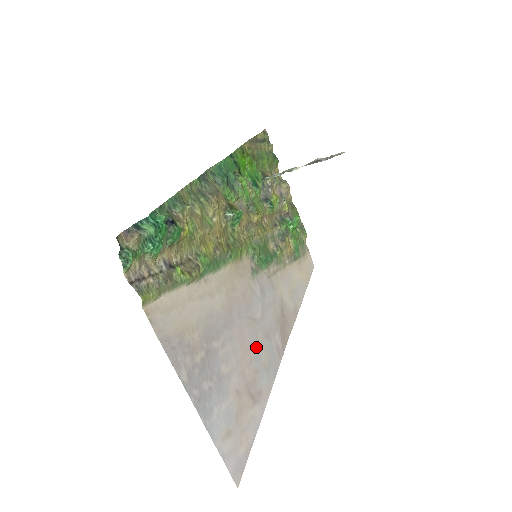
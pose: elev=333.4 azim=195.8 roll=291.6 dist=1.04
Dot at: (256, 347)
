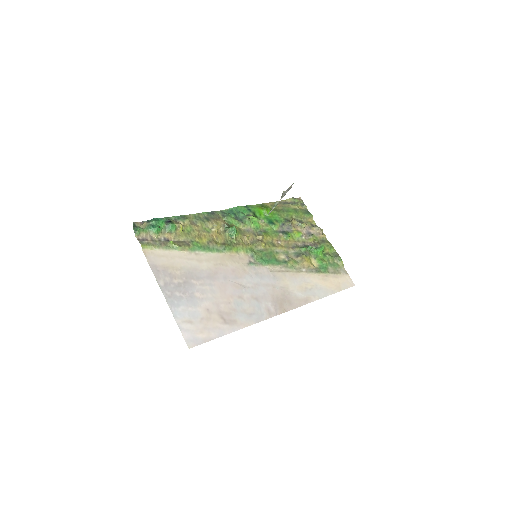
Dot at: (239, 299)
